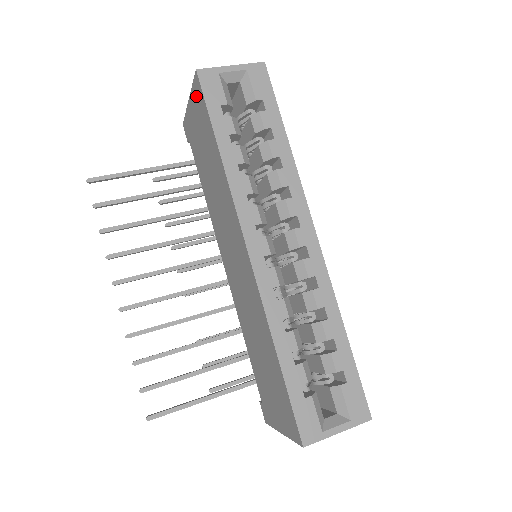
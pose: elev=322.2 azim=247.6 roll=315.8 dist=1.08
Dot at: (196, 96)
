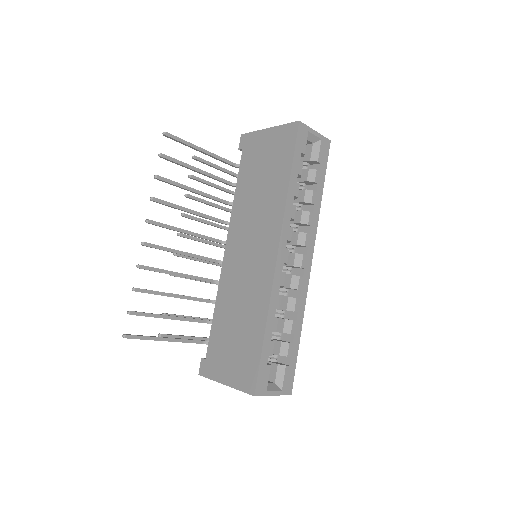
Dot at: (284, 134)
